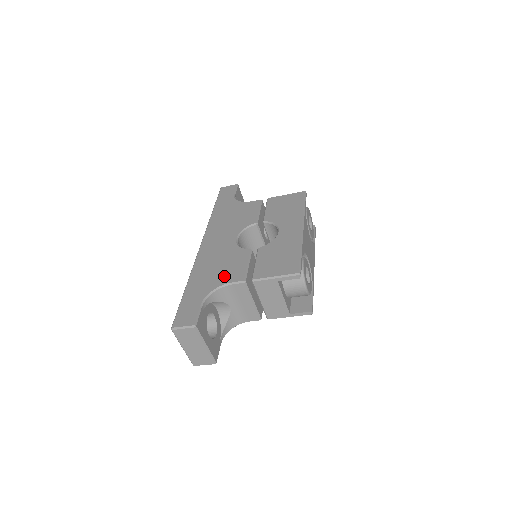
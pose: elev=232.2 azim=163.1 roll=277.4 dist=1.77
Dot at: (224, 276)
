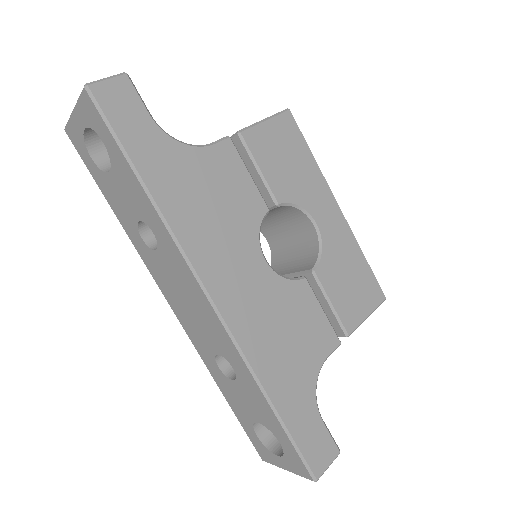
Dot at: (312, 350)
